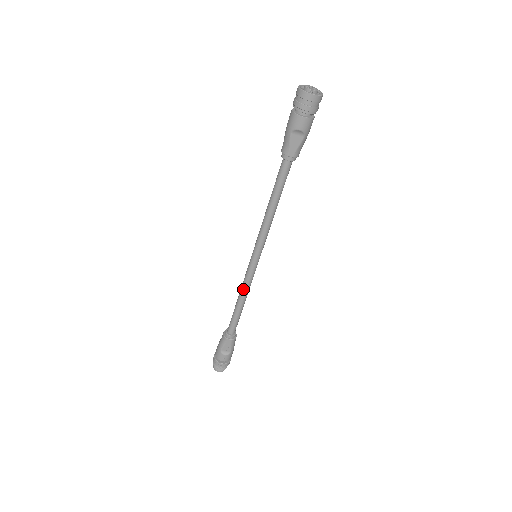
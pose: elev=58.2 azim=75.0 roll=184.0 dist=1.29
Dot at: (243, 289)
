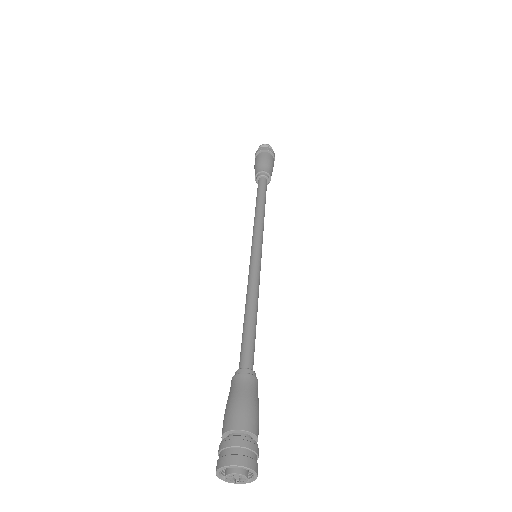
Dot at: occluded
